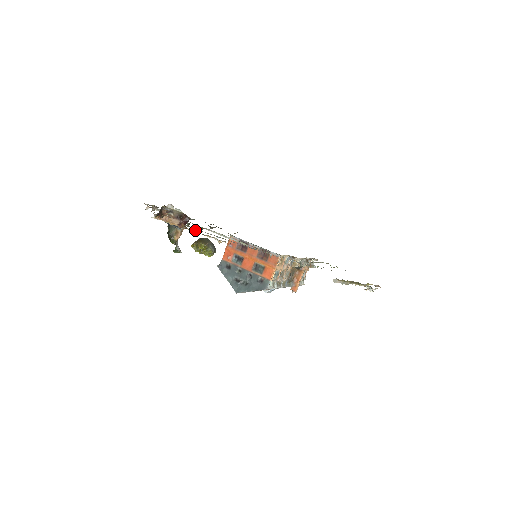
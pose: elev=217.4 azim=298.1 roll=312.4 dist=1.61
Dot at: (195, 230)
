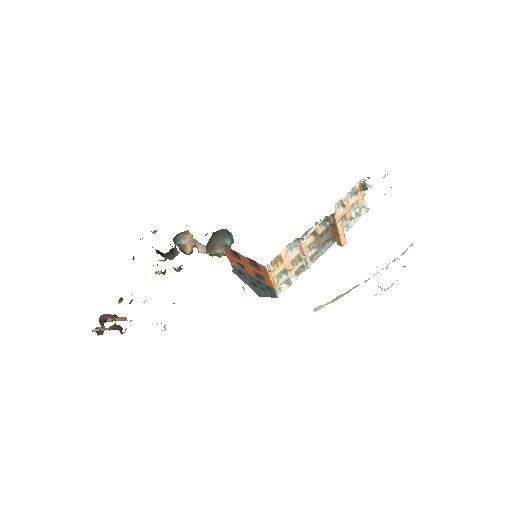
Dot at: occluded
